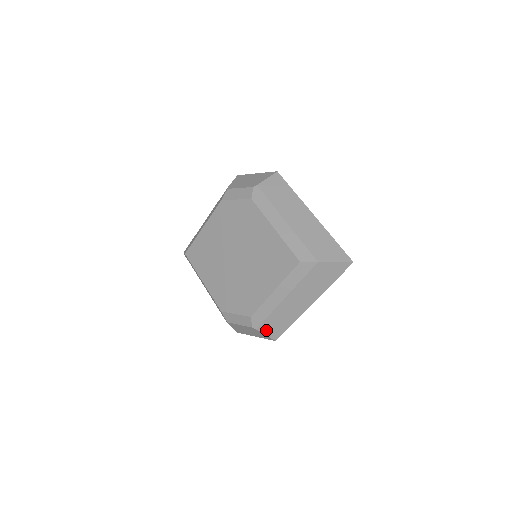
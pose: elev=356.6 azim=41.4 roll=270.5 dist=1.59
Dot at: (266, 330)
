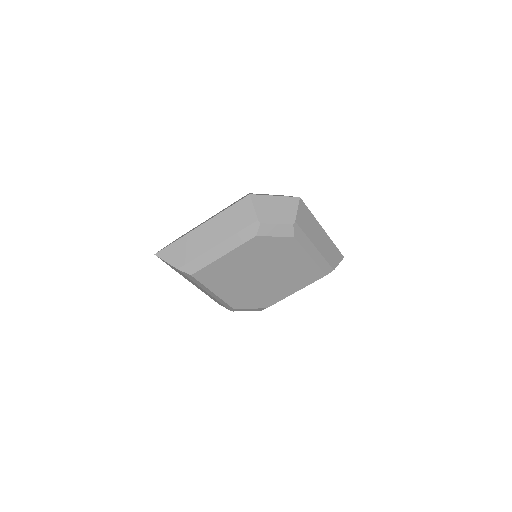
Dot at: occluded
